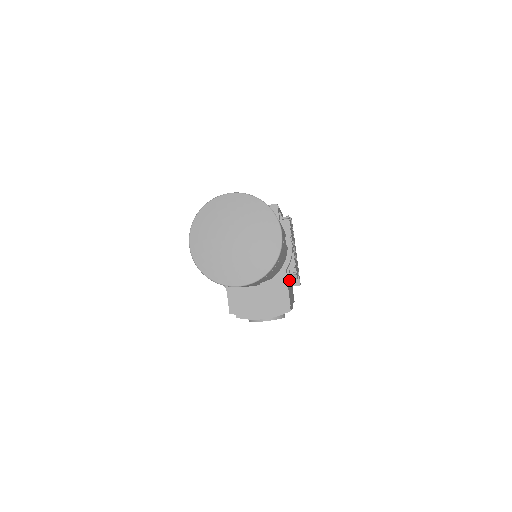
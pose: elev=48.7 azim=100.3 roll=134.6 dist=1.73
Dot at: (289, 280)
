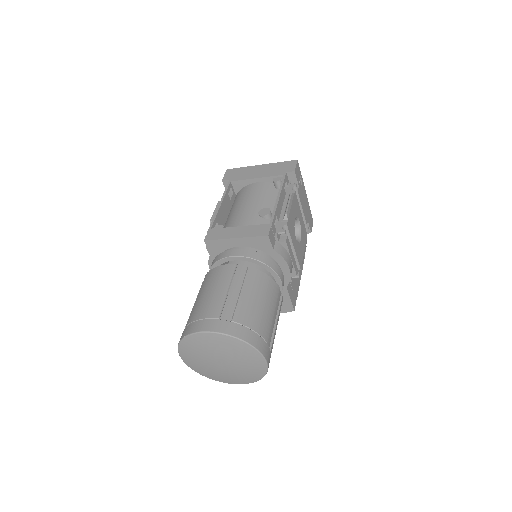
Dot at: occluded
